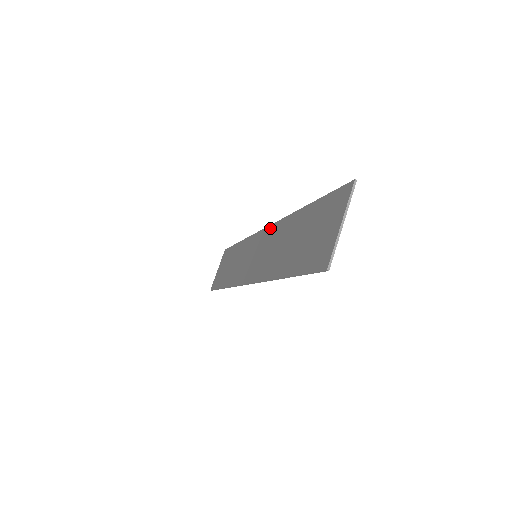
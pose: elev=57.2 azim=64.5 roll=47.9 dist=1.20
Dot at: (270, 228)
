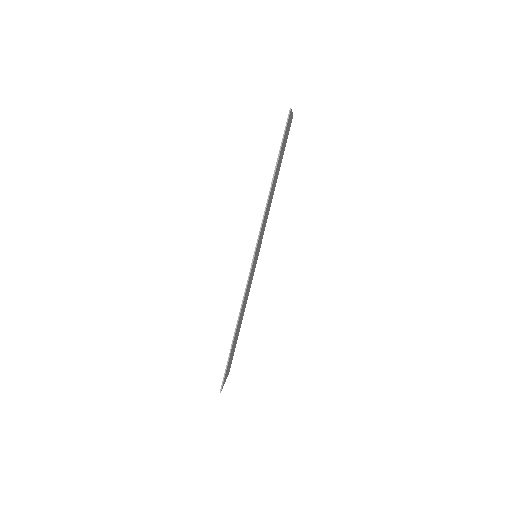
Dot at: occluded
